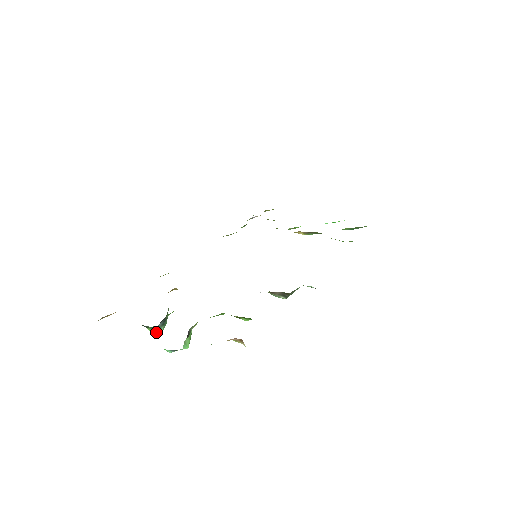
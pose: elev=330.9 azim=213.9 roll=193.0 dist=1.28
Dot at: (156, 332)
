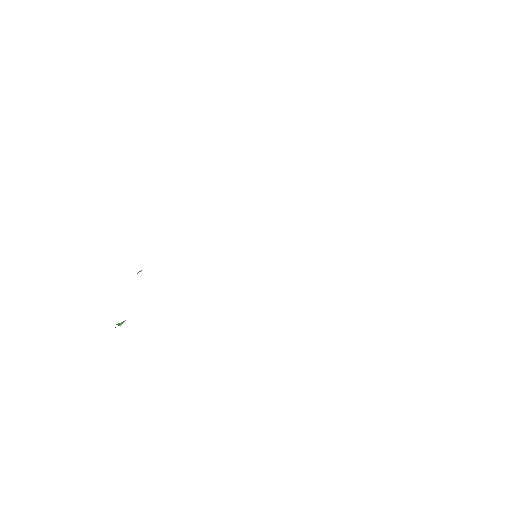
Dot at: occluded
